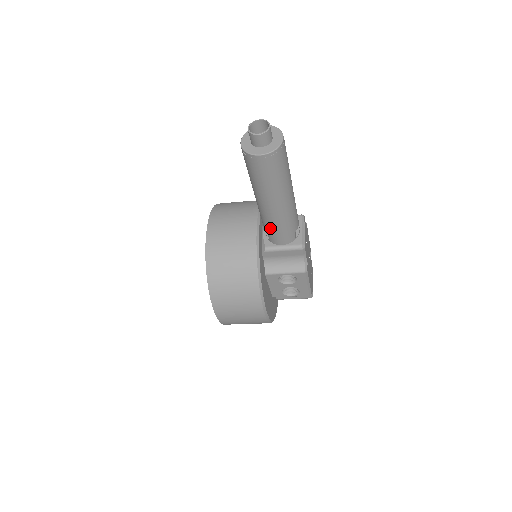
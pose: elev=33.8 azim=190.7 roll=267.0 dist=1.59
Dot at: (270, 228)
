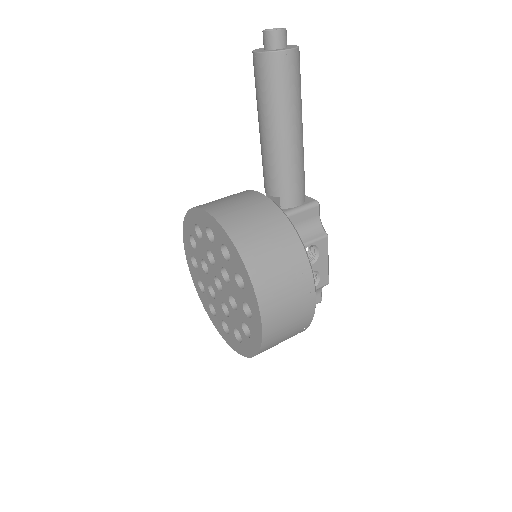
Dot at: (286, 179)
